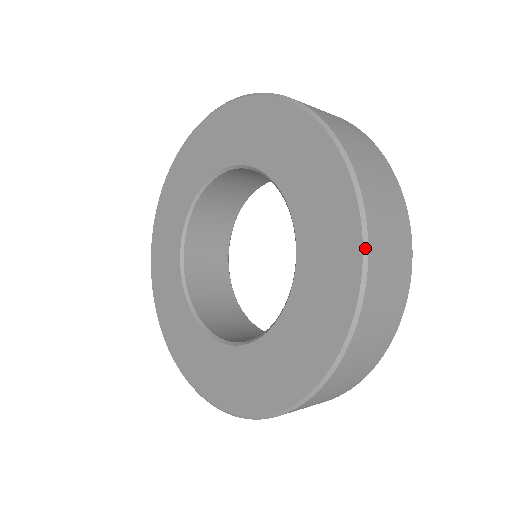
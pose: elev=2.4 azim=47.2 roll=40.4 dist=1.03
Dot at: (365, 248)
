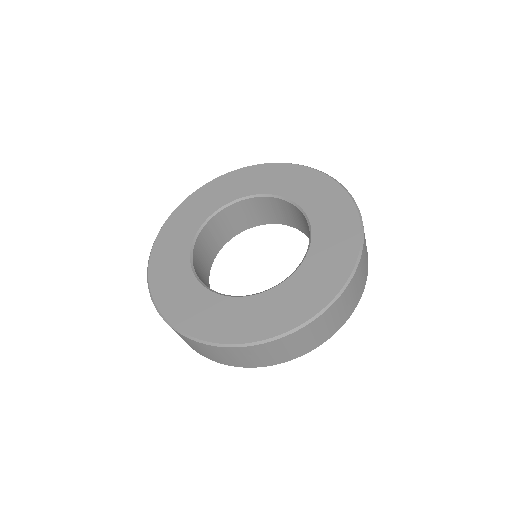
Dot at: (357, 207)
